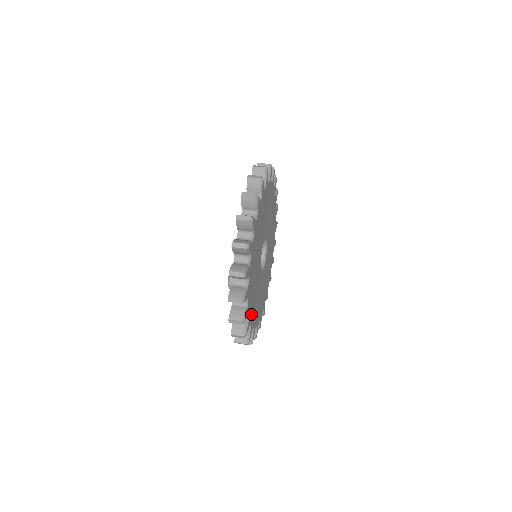
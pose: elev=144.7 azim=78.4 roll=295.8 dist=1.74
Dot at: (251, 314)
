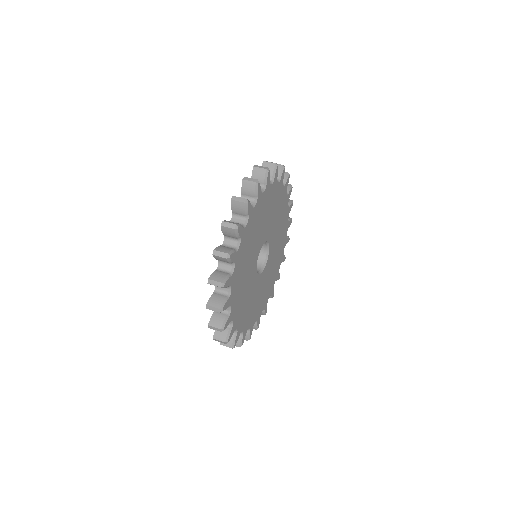
Dot at: (248, 323)
